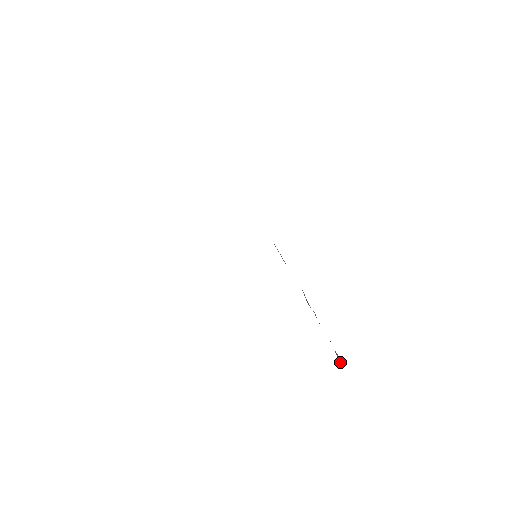
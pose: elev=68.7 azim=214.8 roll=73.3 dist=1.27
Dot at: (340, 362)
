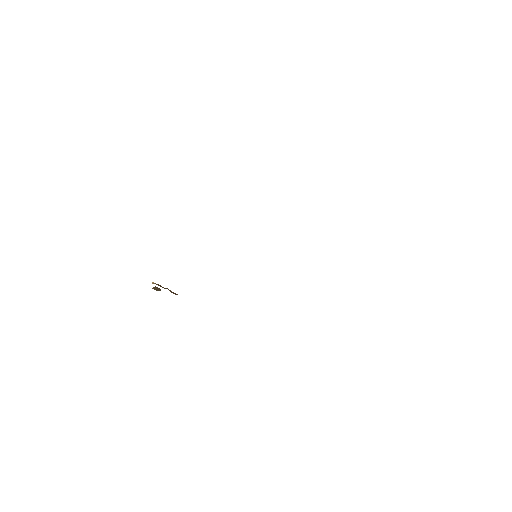
Dot at: occluded
